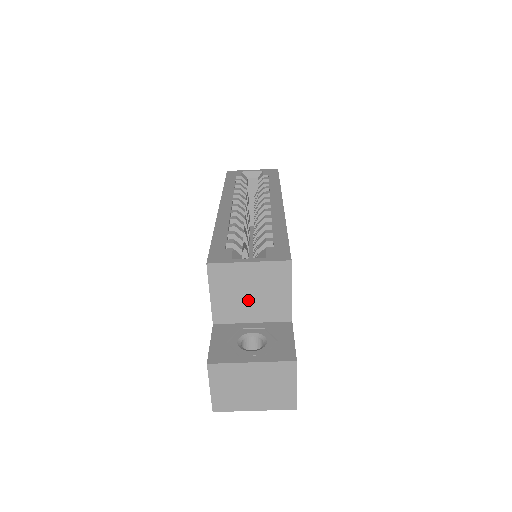
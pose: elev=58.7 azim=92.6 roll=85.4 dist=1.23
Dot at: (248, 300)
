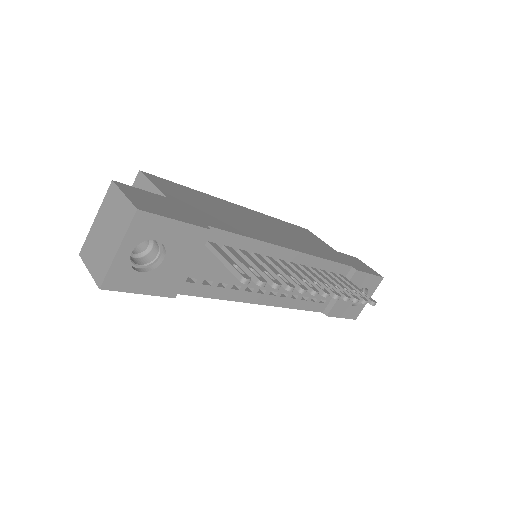
Dot at: occluded
